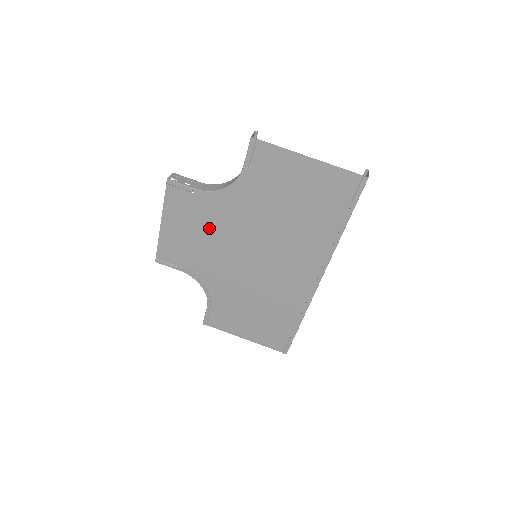
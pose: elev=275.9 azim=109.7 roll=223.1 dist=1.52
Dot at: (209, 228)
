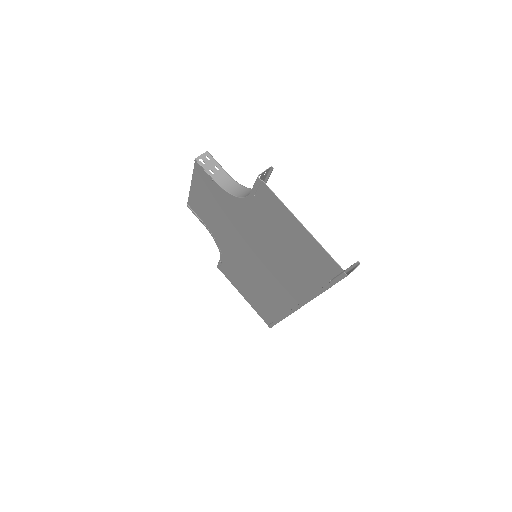
Dot at: (223, 213)
